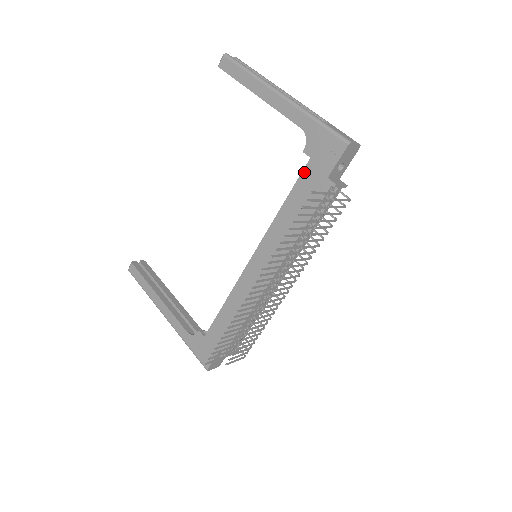
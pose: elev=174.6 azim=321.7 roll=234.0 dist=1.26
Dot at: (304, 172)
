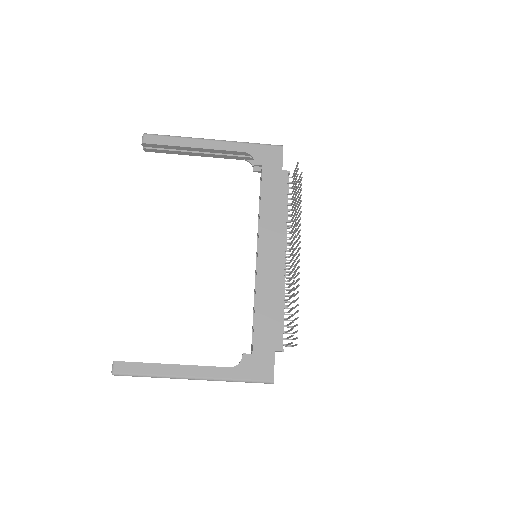
Dot at: (263, 175)
